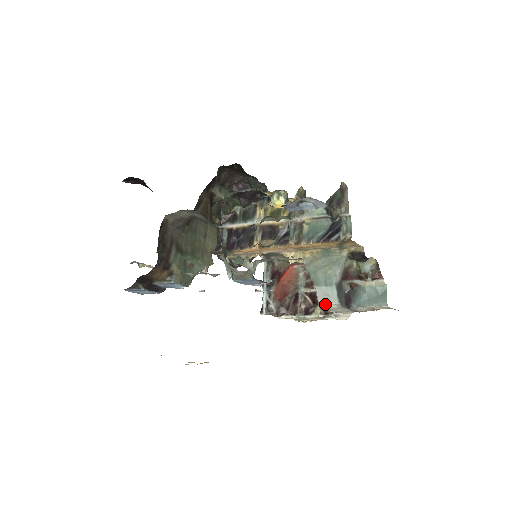
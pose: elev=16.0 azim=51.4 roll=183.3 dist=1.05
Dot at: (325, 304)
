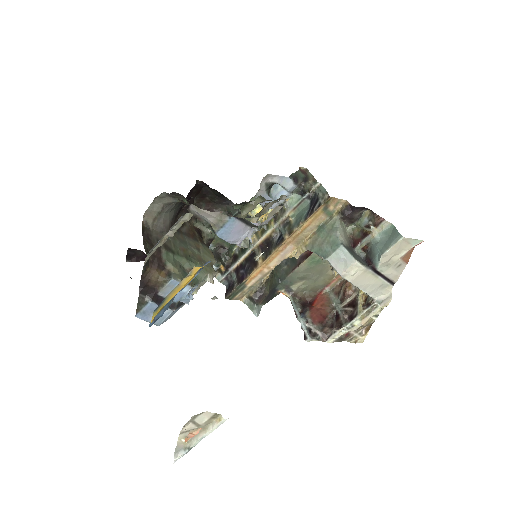
Dot at: (346, 272)
